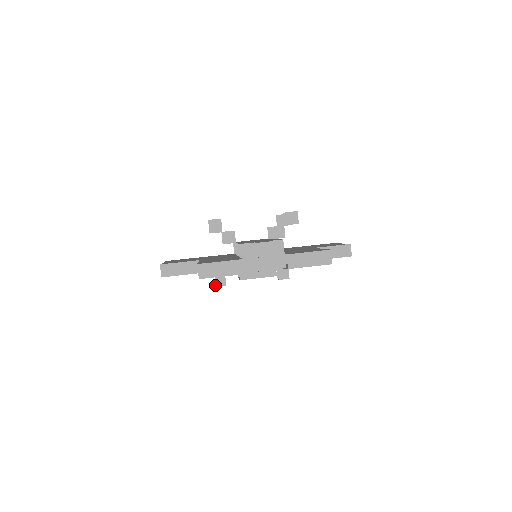
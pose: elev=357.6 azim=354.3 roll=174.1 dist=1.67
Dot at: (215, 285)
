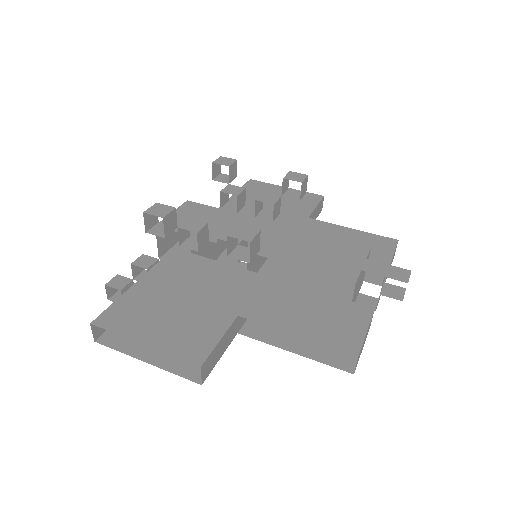
Dot at: occluded
